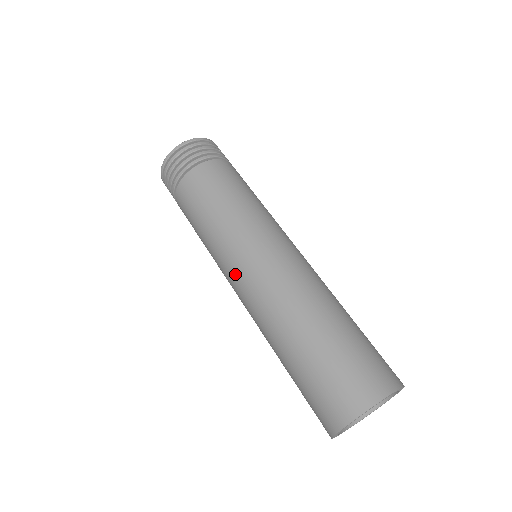
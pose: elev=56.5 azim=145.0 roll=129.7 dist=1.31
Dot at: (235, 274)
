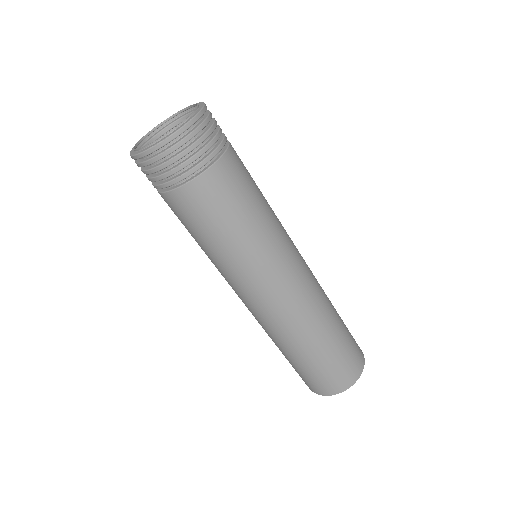
Dot at: (250, 295)
